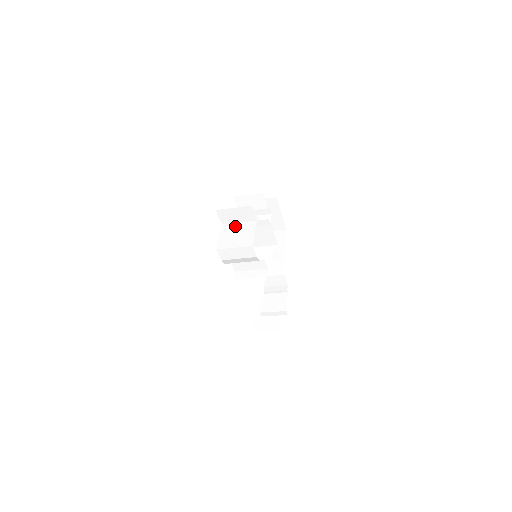
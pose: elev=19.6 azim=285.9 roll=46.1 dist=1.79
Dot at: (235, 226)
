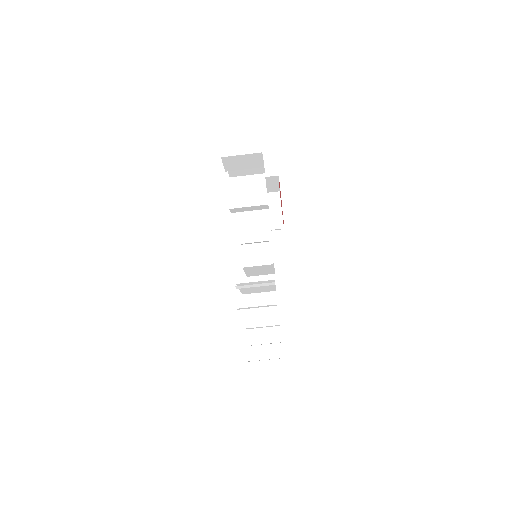
Dot at: occluded
